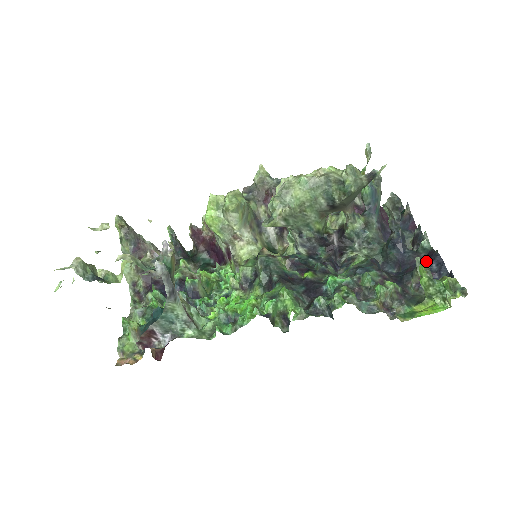
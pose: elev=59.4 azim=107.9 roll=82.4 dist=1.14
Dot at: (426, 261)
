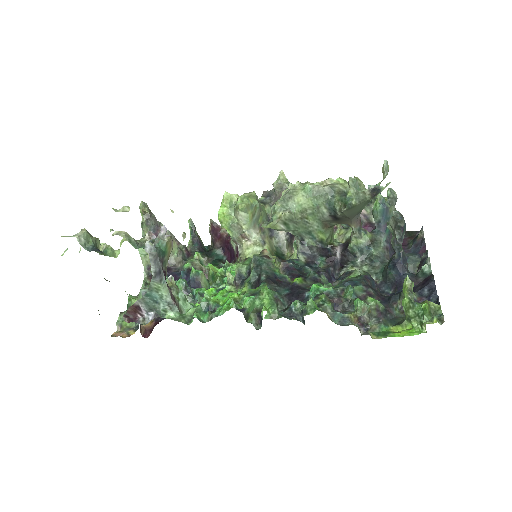
Dot at: (409, 282)
